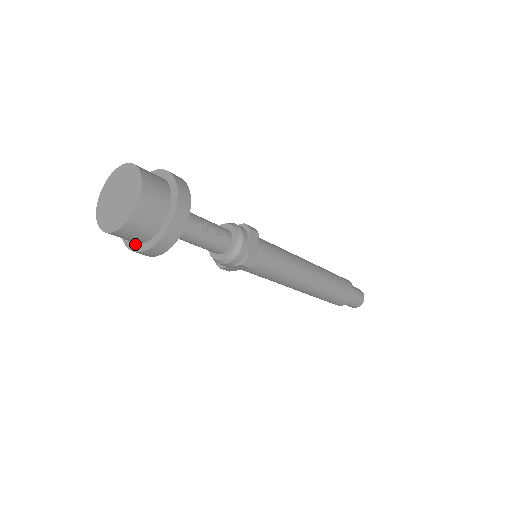
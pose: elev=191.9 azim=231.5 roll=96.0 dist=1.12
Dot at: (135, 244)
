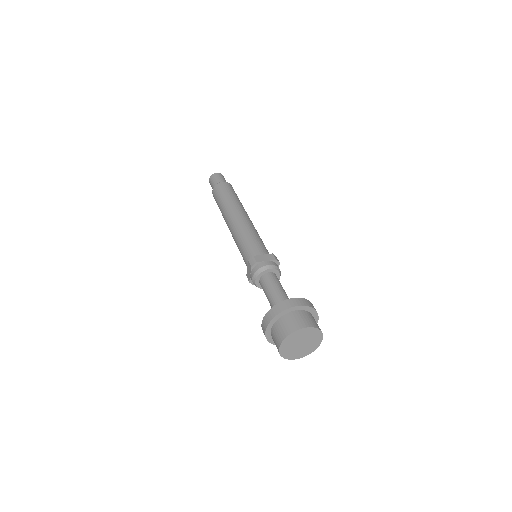
Dot at: occluded
